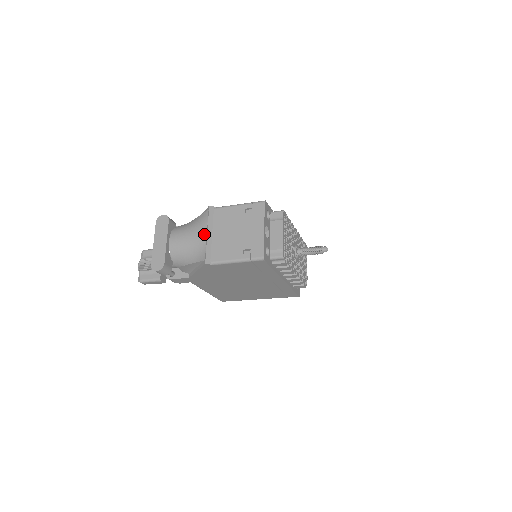
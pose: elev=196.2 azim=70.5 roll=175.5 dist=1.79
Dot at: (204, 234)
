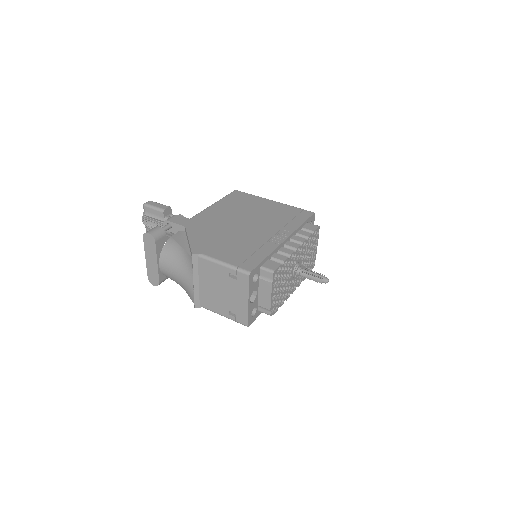
Dot at: (190, 280)
